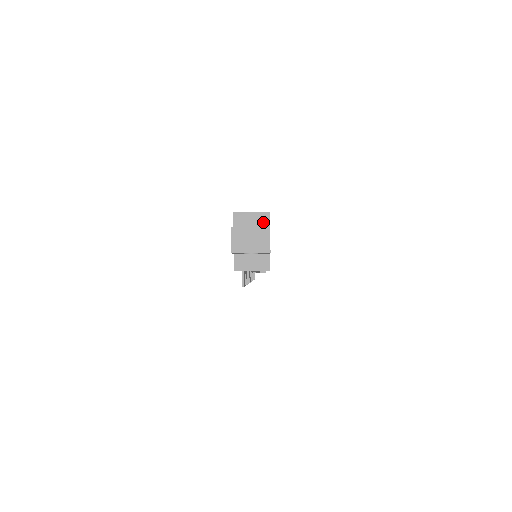
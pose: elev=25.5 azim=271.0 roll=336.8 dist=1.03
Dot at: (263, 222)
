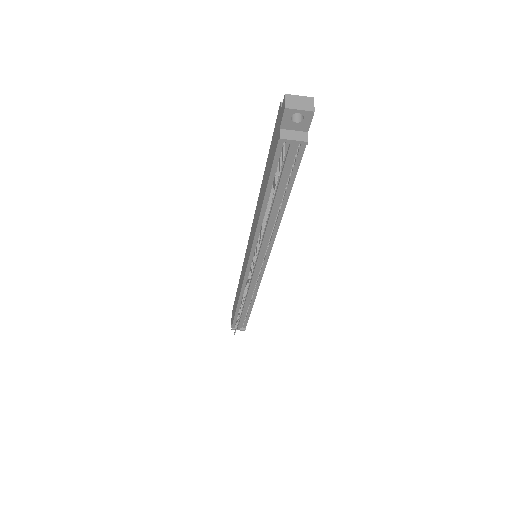
Dot at: occluded
